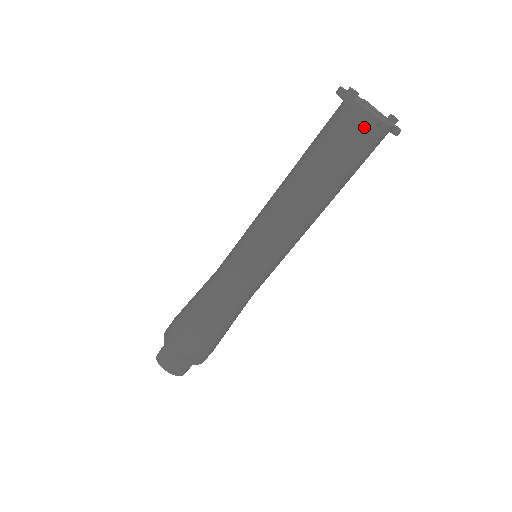
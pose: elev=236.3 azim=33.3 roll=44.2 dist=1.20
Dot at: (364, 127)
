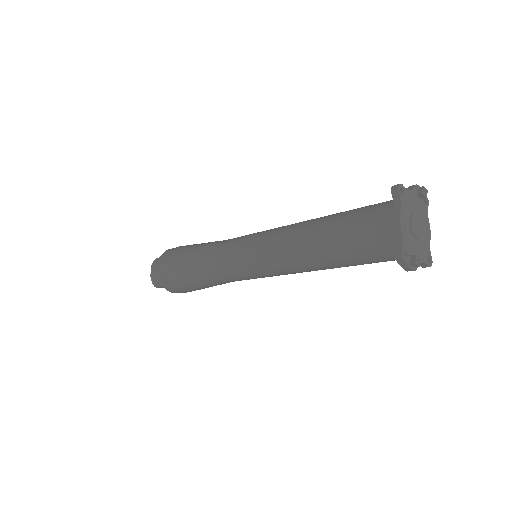
Dot at: occluded
